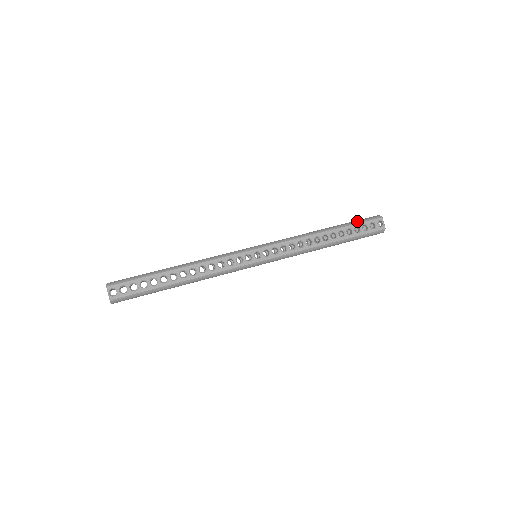
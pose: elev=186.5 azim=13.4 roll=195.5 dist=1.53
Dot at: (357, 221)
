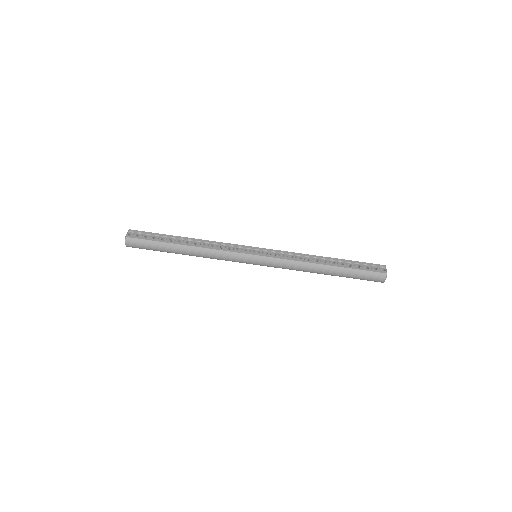
Dot at: (359, 262)
